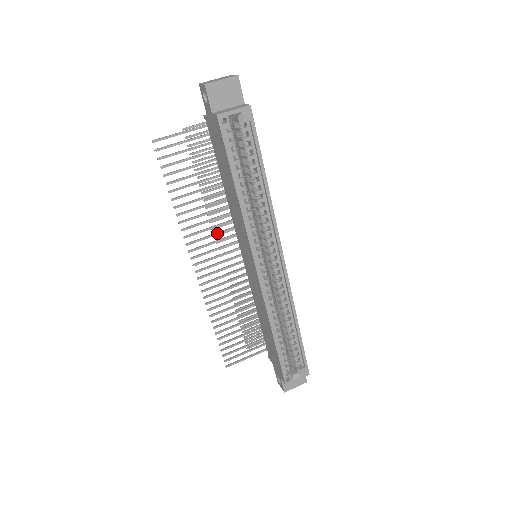
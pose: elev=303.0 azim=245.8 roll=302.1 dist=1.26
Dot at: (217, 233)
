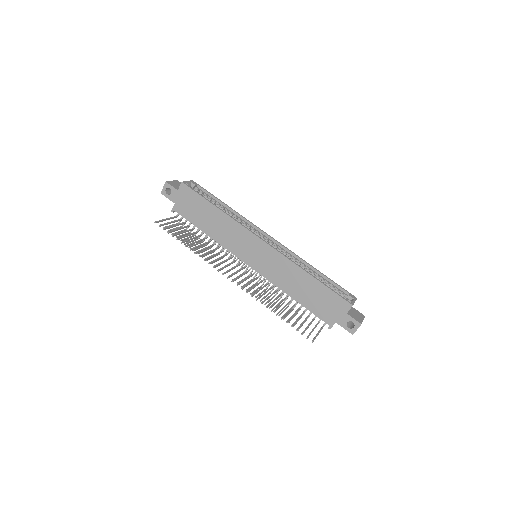
Dot at: (224, 260)
